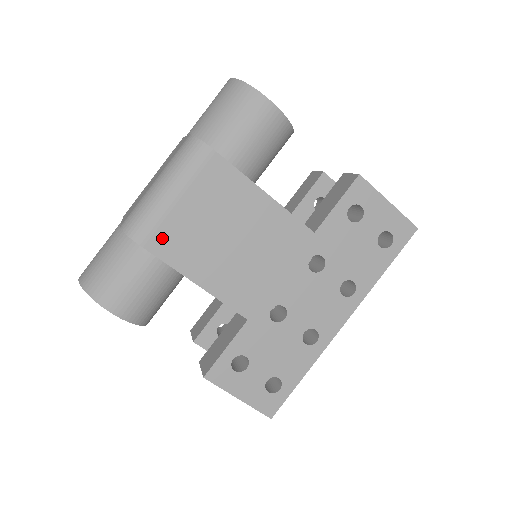
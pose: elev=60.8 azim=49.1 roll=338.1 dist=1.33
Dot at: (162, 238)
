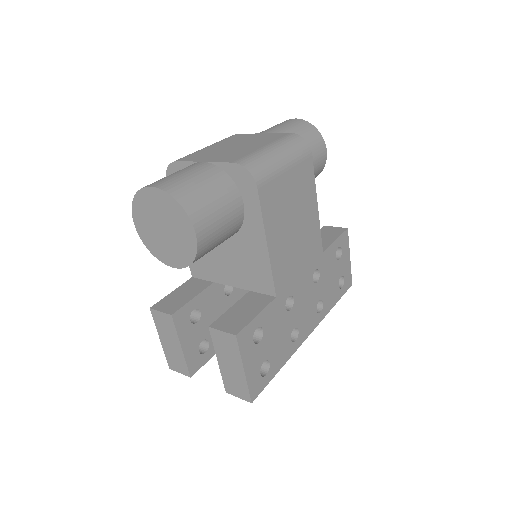
Dot at: (269, 191)
